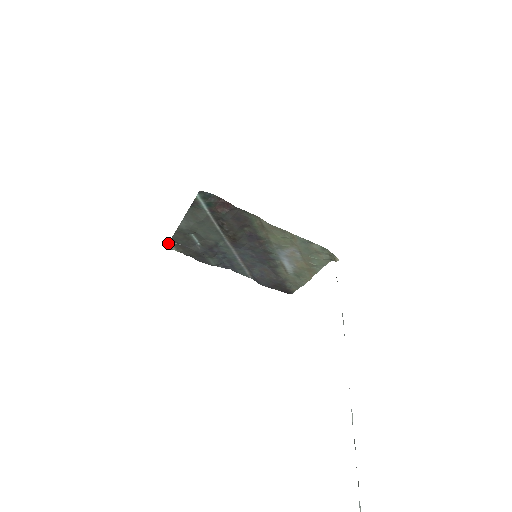
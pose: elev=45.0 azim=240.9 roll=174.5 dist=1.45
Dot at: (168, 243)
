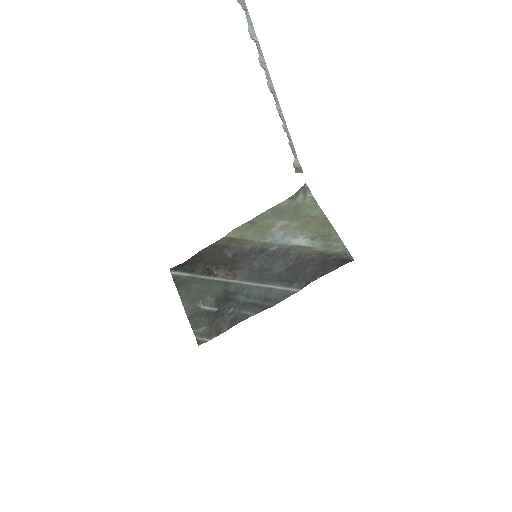
Dot at: (196, 339)
